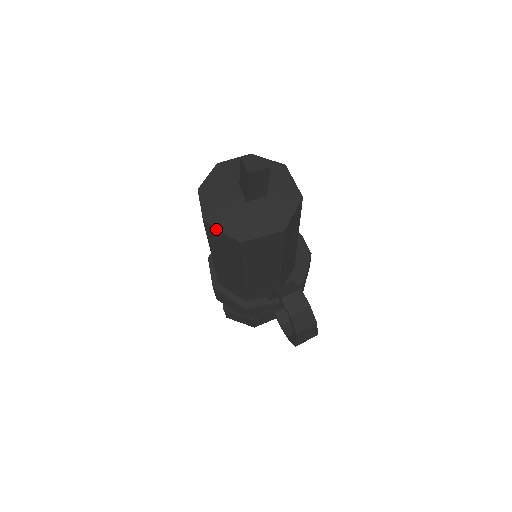
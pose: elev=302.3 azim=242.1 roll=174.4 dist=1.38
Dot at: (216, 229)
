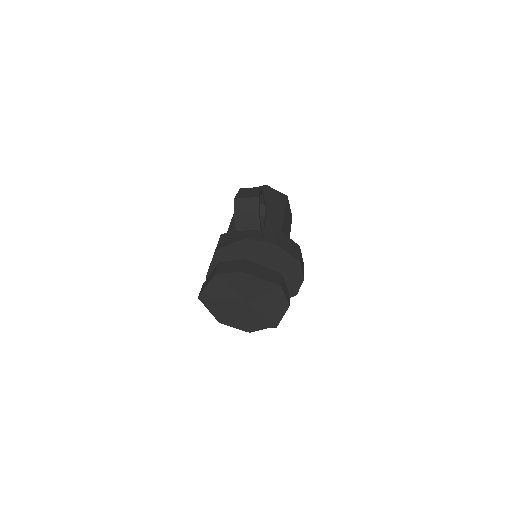
Dot at: occluded
